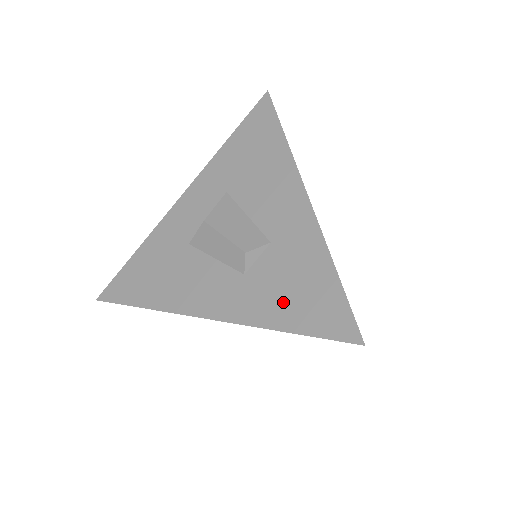
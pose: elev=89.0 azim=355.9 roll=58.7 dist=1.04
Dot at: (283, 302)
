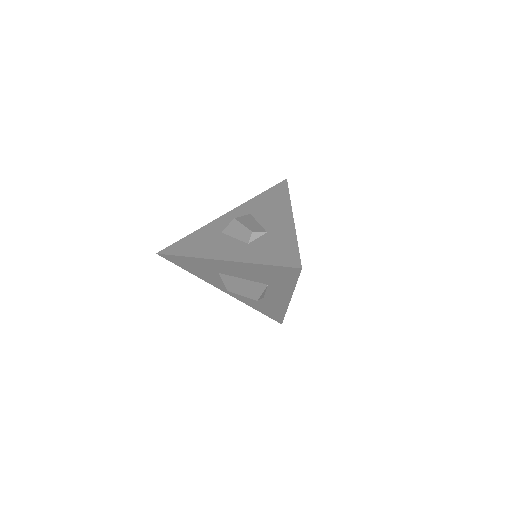
Dot at: (265, 253)
